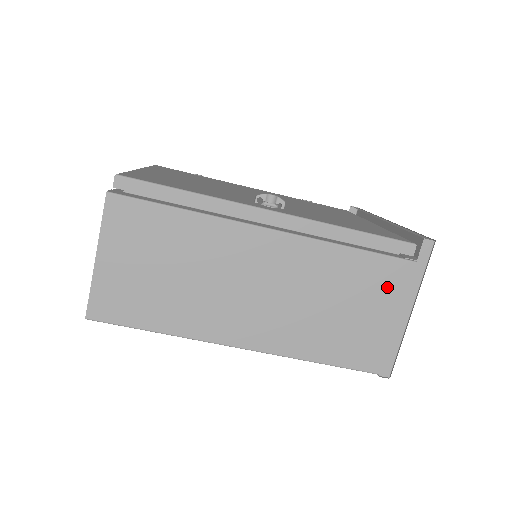
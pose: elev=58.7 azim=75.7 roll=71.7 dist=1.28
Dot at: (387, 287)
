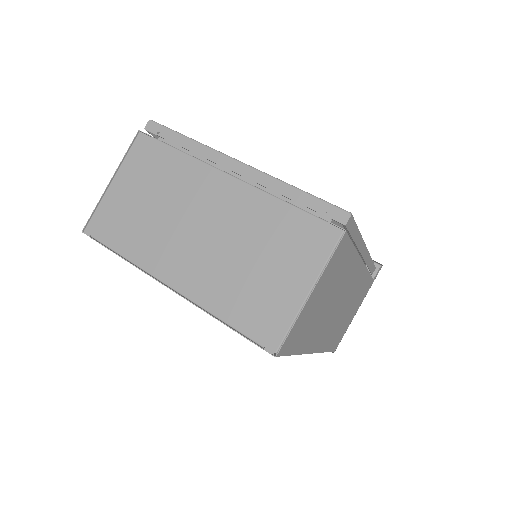
Dot at: occluded
